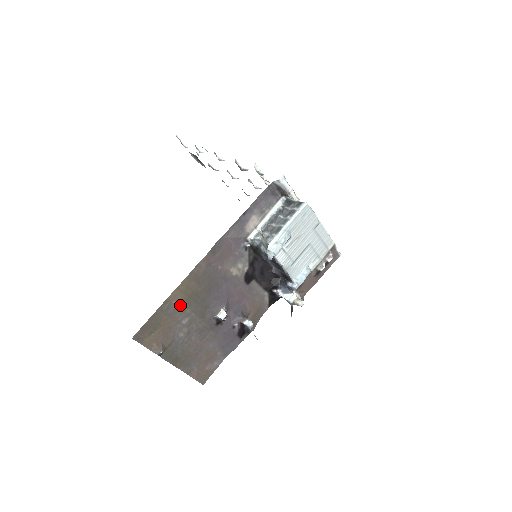
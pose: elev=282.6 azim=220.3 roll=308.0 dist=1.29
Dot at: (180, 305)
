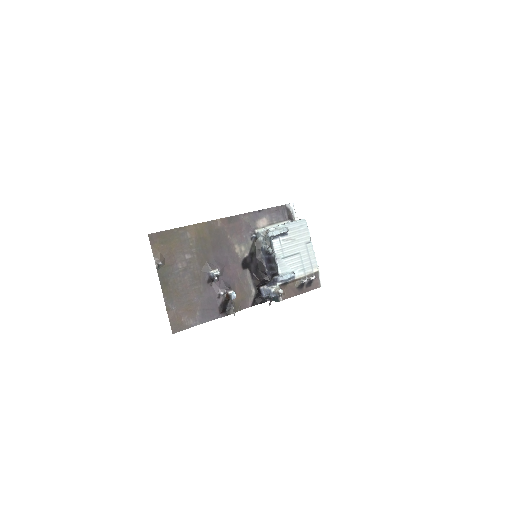
Dot at: (191, 240)
